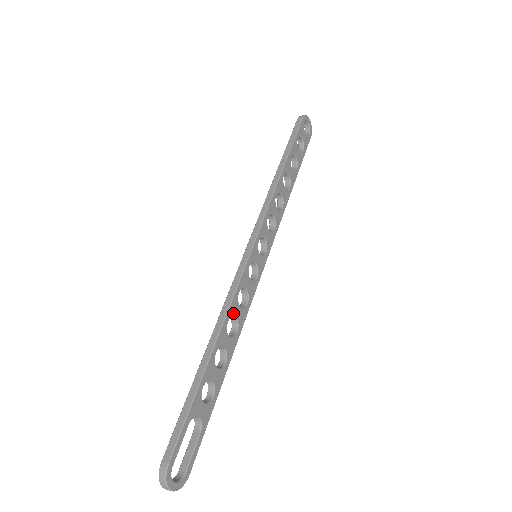
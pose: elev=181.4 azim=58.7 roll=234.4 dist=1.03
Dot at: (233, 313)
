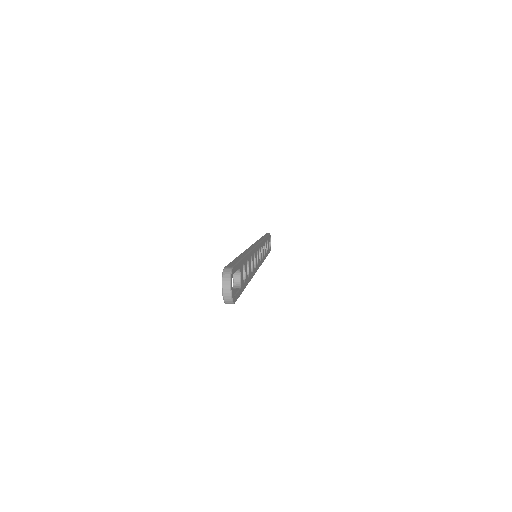
Dot at: (252, 257)
